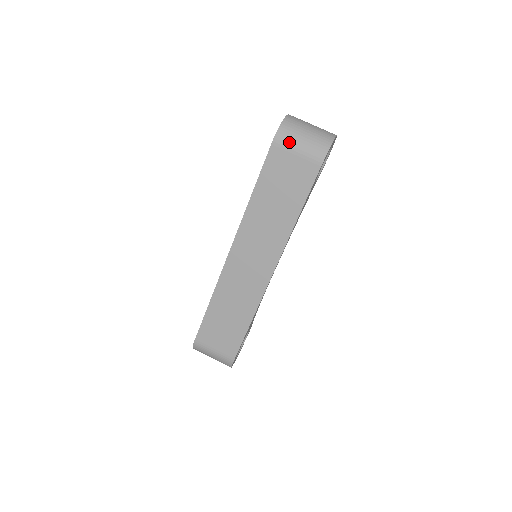
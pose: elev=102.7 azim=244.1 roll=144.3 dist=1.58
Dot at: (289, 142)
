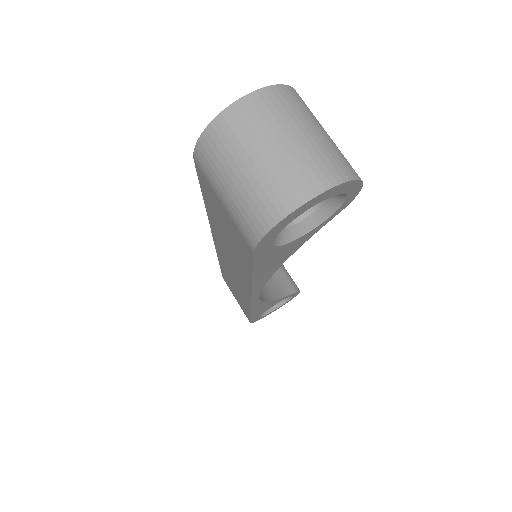
Dot at: (211, 176)
